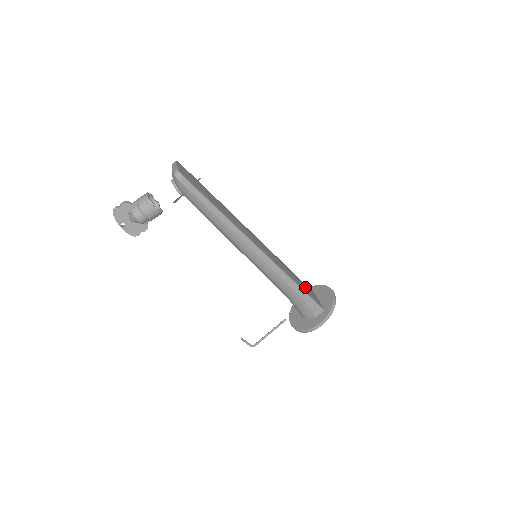
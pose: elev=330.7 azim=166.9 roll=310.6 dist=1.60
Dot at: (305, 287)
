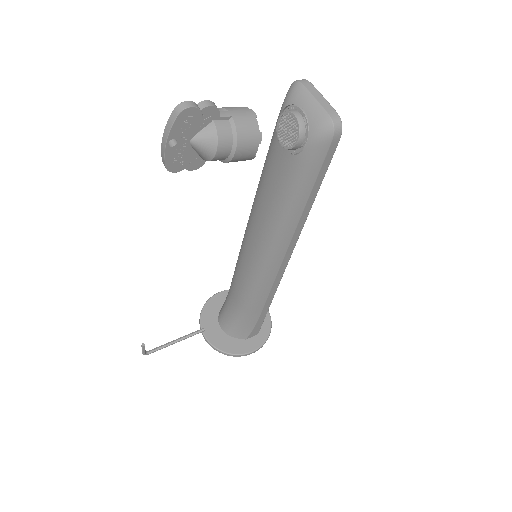
Dot at: occluded
